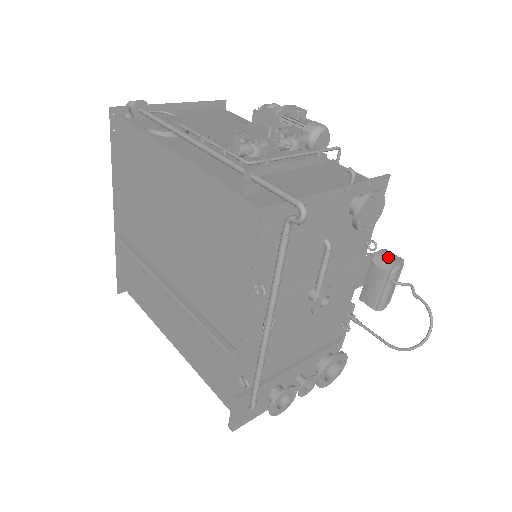
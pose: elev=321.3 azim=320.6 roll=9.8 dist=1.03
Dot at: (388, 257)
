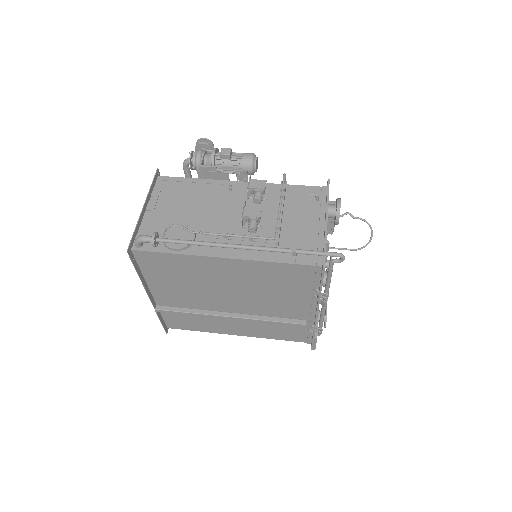
Dot at: occluded
